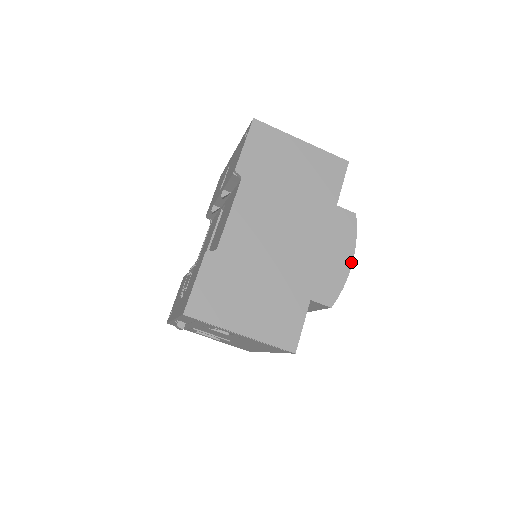
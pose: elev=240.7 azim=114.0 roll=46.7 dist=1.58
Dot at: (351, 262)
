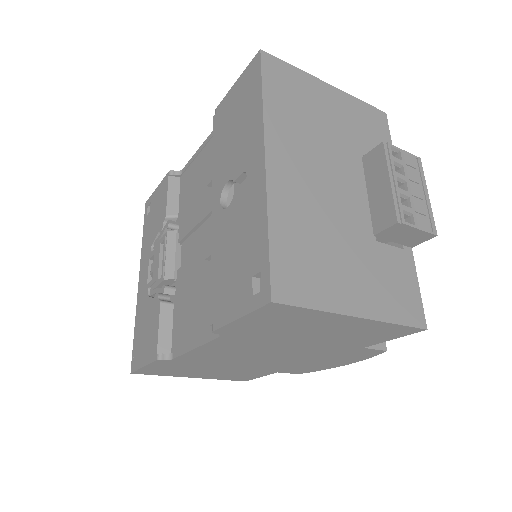
Dot at: occluded
